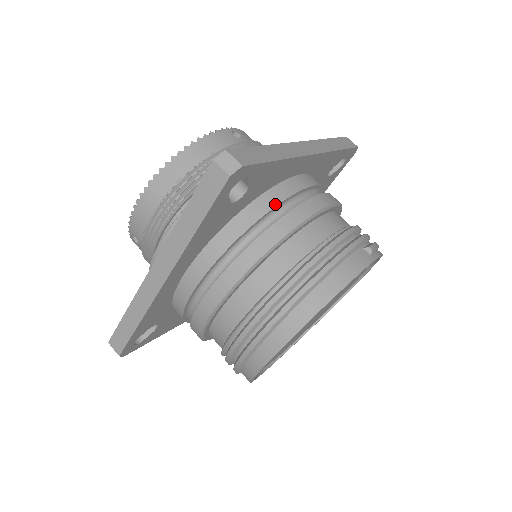
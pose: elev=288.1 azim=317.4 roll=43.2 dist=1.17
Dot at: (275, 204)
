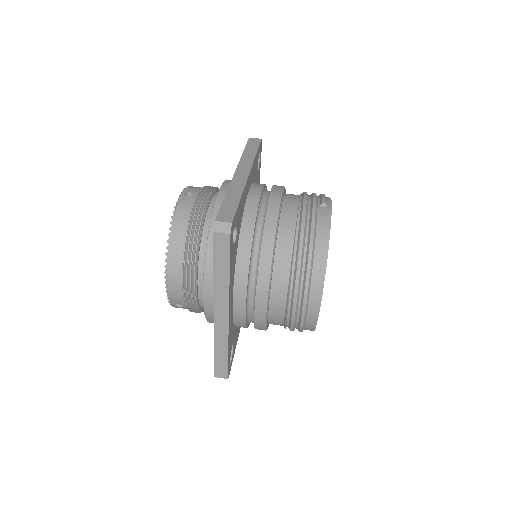
Dot at: (254, 222)
